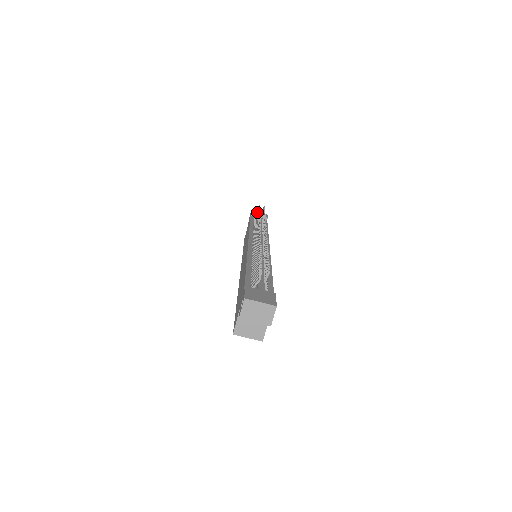
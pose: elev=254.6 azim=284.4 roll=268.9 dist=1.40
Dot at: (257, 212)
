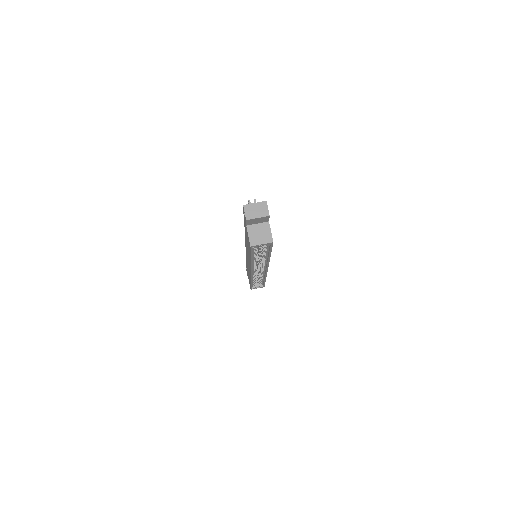
Dot at: occluded
